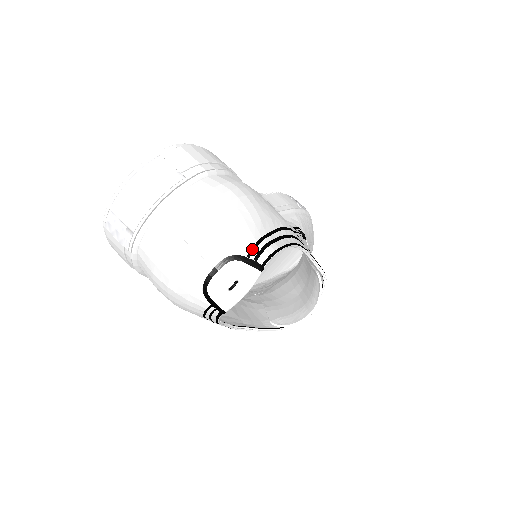
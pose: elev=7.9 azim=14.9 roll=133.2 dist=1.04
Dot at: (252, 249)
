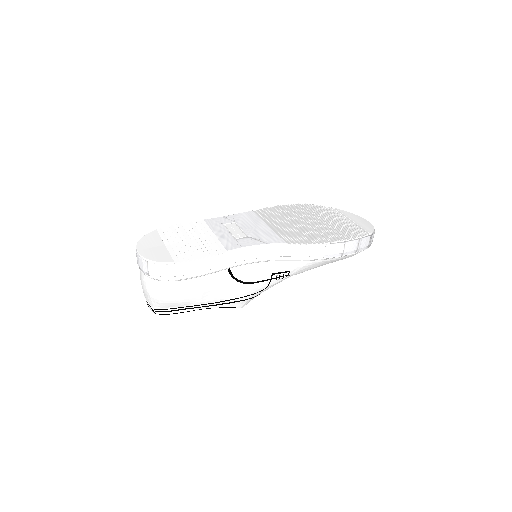
Dot at: (156, 309)
